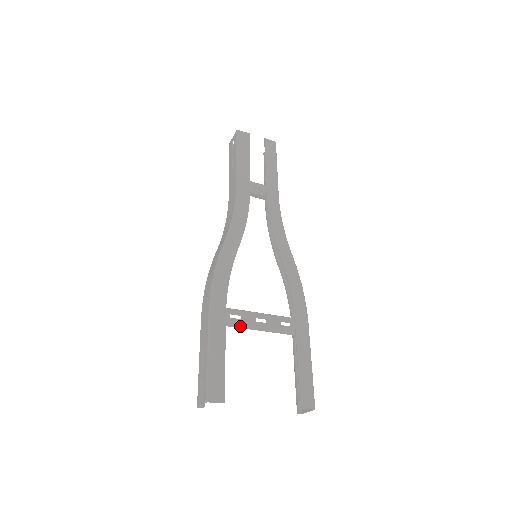
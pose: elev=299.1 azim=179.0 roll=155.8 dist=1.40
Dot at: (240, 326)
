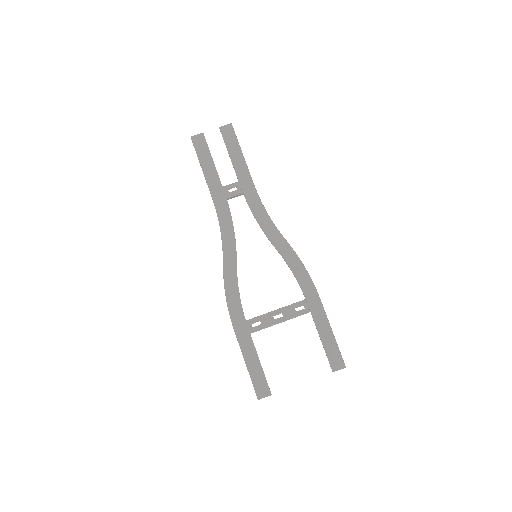
Dot at: occluded
